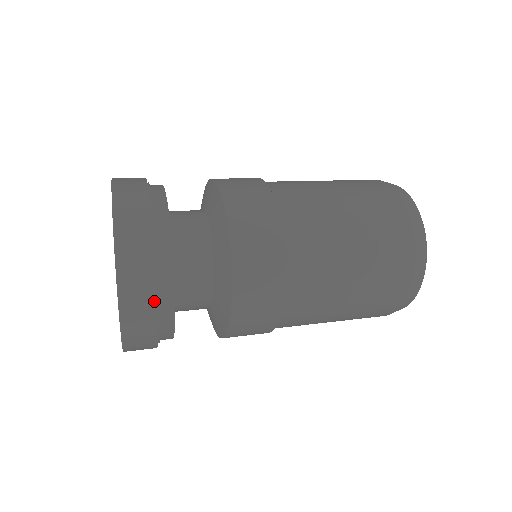
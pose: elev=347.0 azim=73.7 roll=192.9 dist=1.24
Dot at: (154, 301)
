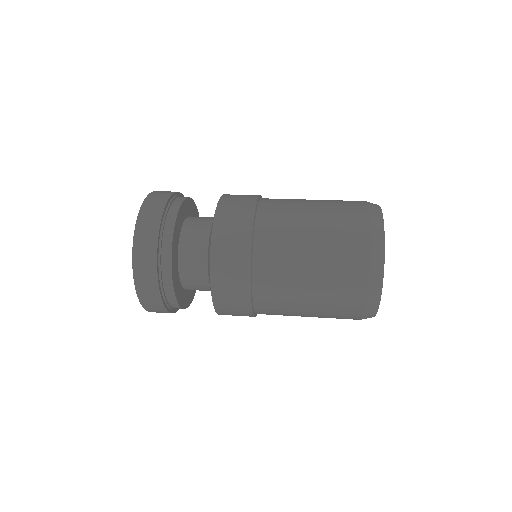
Dot at: (156, 246)
